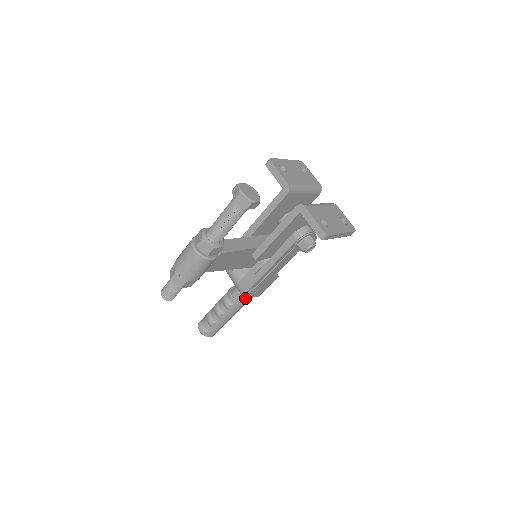
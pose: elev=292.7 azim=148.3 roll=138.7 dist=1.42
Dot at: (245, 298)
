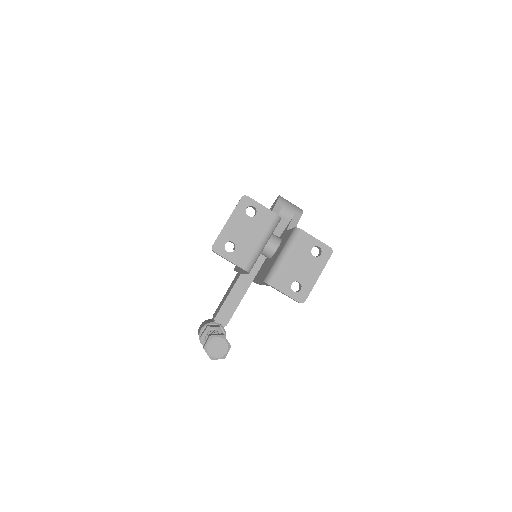
Dot at: occluded
